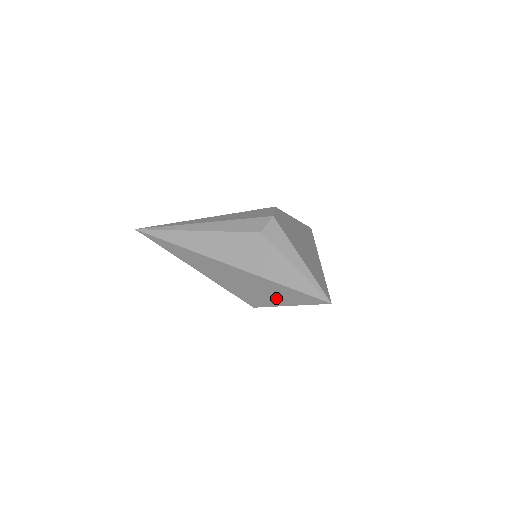
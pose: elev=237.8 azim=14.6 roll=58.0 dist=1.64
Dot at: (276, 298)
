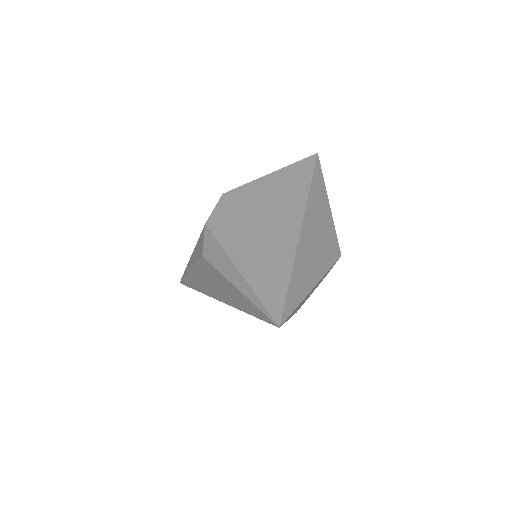
Dot at: occluded
